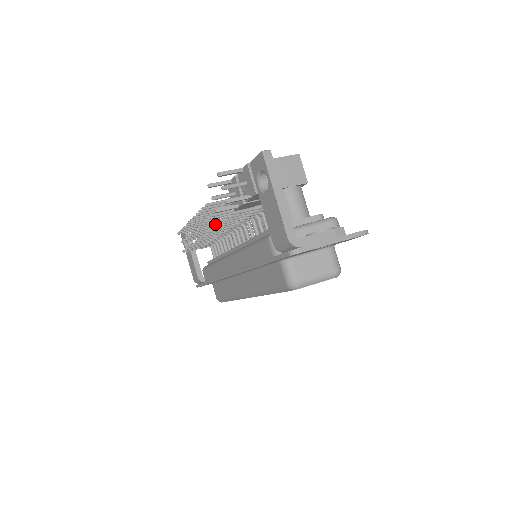
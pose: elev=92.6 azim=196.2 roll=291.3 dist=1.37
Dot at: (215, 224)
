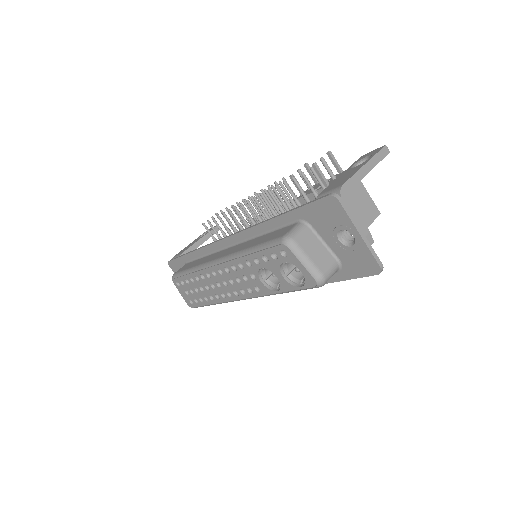
Dot at: occluded
